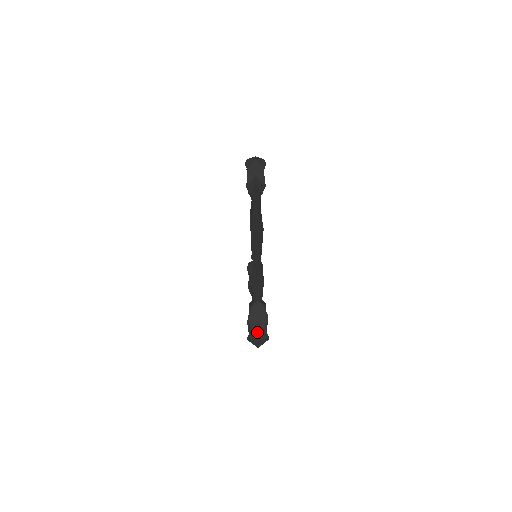
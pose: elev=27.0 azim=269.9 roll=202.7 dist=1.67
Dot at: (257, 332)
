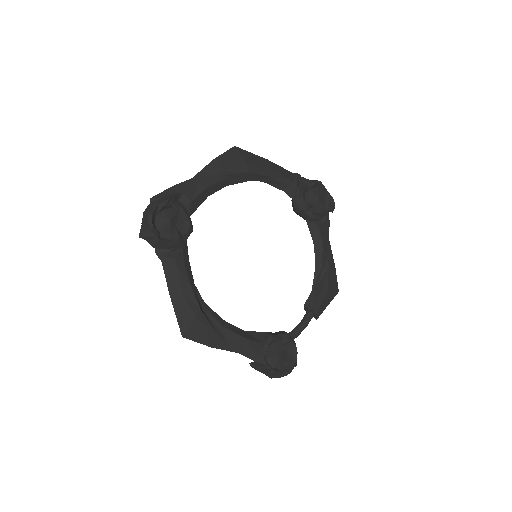
Dot at: occluded
